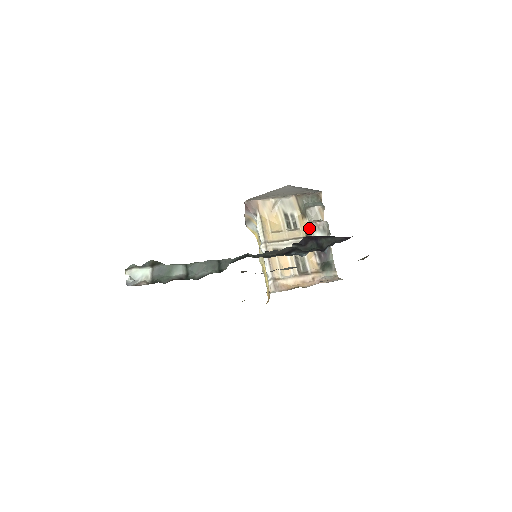
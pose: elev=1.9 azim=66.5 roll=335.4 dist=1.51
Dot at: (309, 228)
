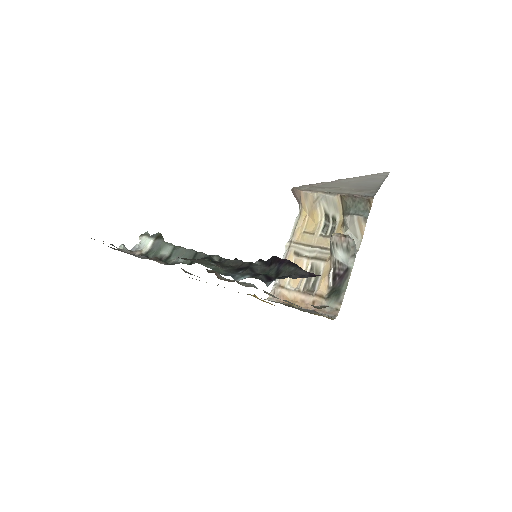
Dot at: (331, 241)
